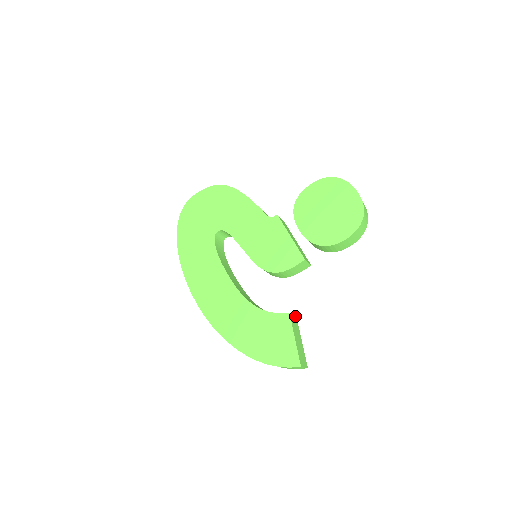
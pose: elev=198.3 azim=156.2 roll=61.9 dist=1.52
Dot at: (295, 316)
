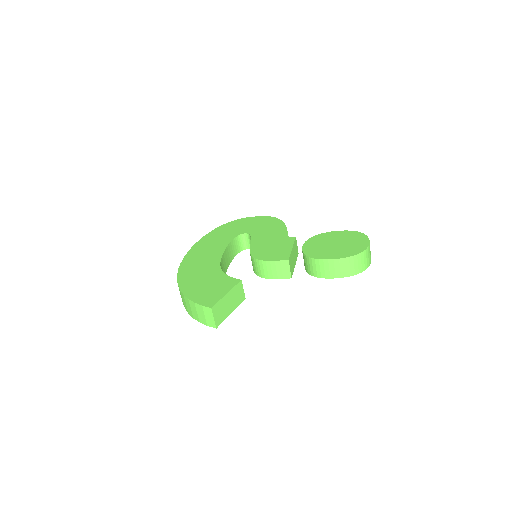
Dot at: occluded
